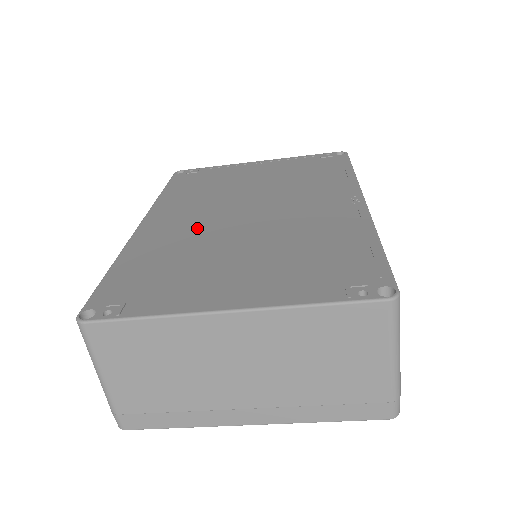
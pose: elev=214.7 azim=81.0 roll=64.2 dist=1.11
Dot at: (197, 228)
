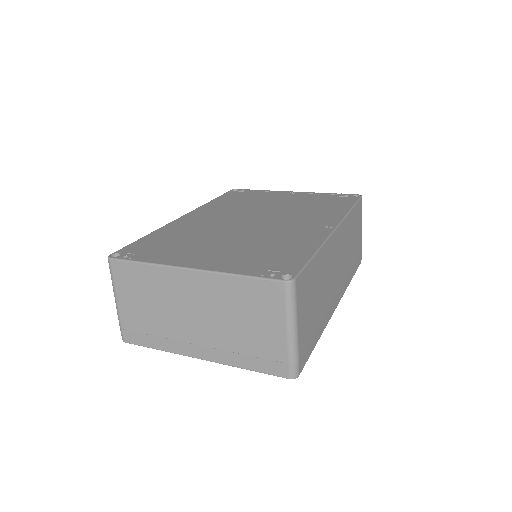
Dot at: (213, 224)
